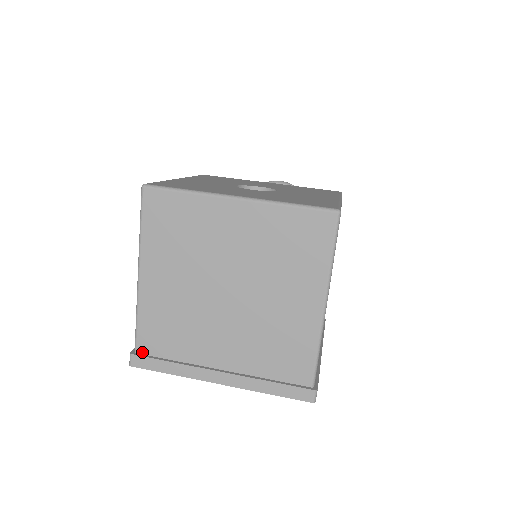
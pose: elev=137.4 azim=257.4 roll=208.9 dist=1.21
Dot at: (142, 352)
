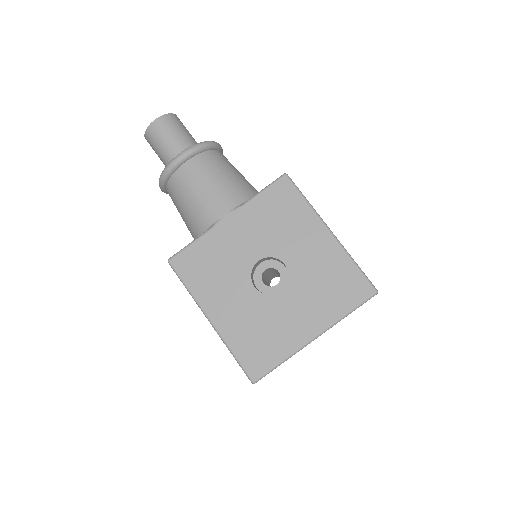
Dot at: occluded
